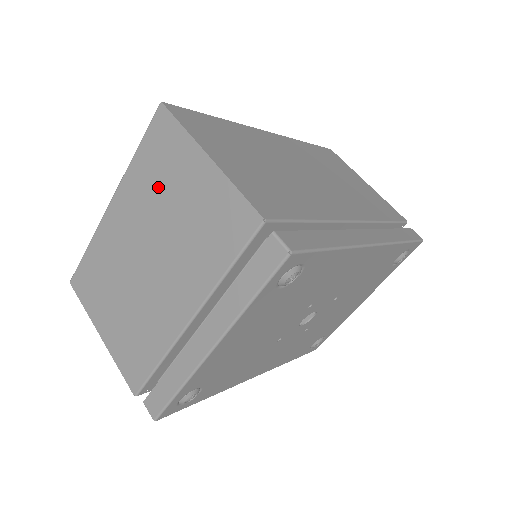
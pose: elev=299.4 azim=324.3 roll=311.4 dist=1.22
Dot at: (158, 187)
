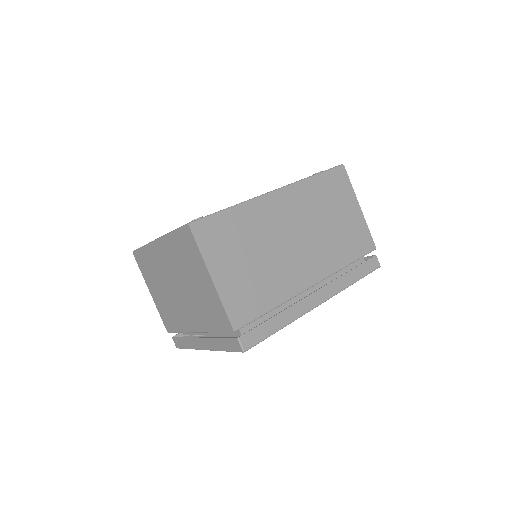
Dot at: (184, 263)
